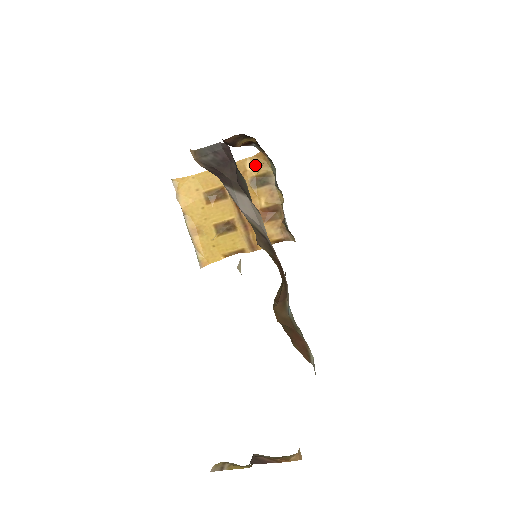
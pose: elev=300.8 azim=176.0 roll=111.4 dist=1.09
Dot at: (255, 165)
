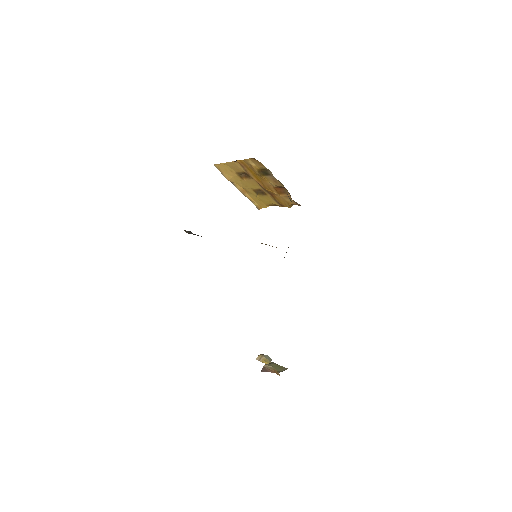
Dot at: (255, 163)
